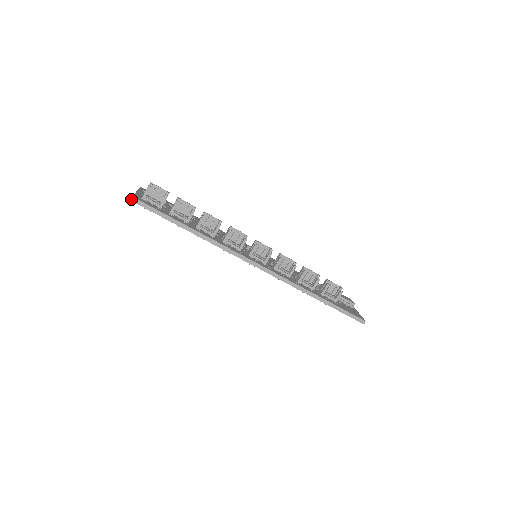
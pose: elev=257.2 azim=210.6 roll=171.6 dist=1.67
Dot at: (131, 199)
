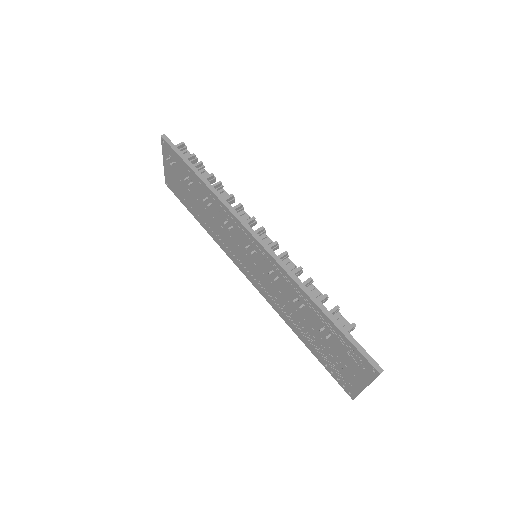
Dot at: (162, 135)
